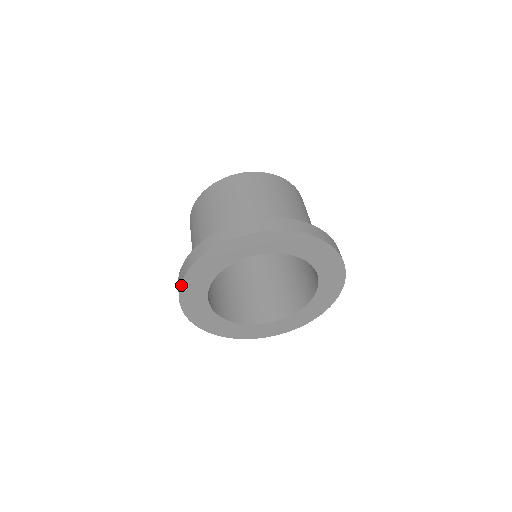
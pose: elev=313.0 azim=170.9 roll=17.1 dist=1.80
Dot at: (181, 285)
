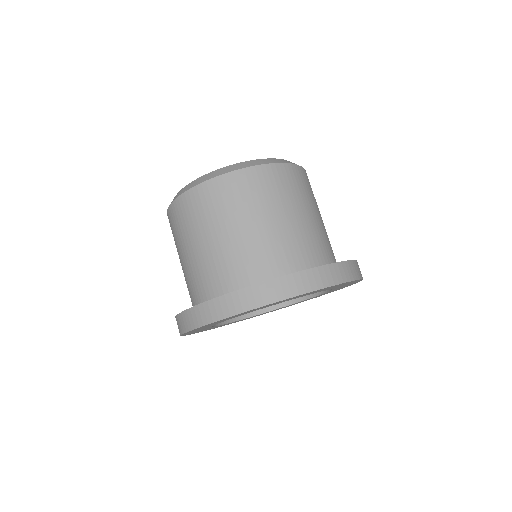
Dot at: occluded
